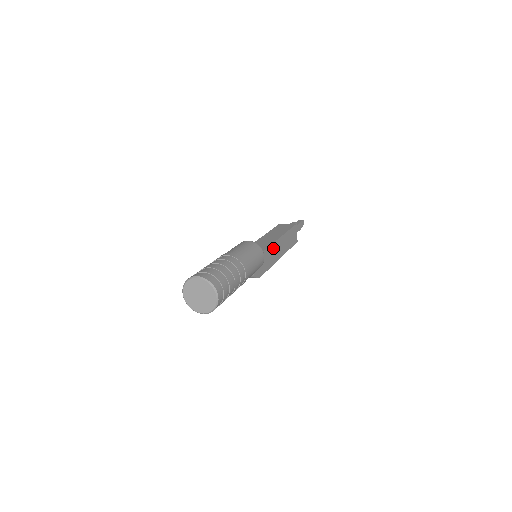
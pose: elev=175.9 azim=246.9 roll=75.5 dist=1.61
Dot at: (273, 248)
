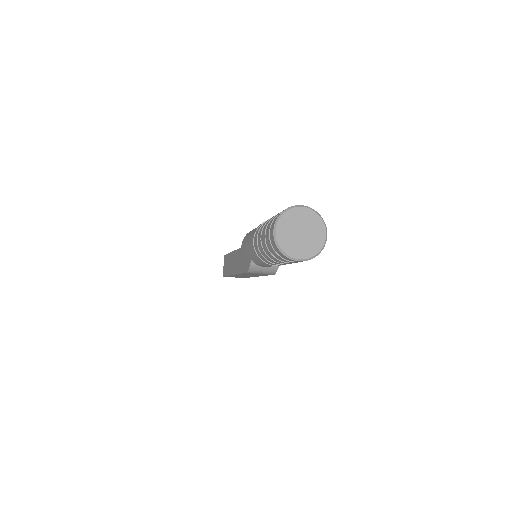
Dot at: occluded
